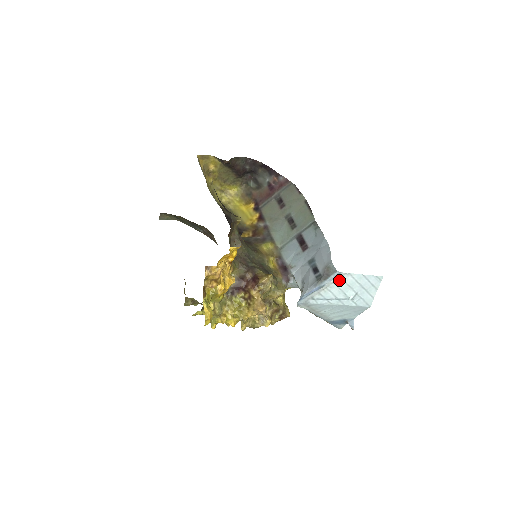
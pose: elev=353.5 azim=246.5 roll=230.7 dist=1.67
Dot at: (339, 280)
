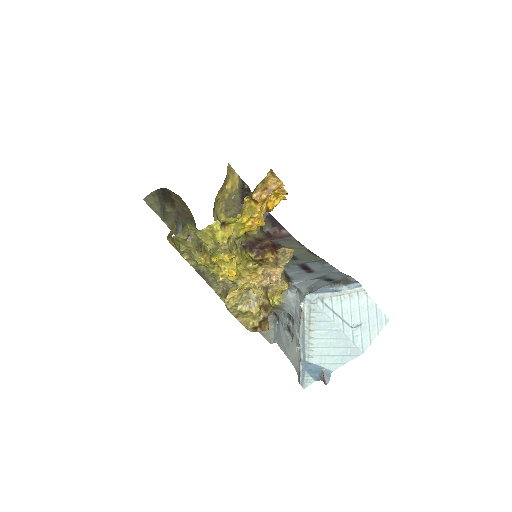
Dot at: (355, 295)
